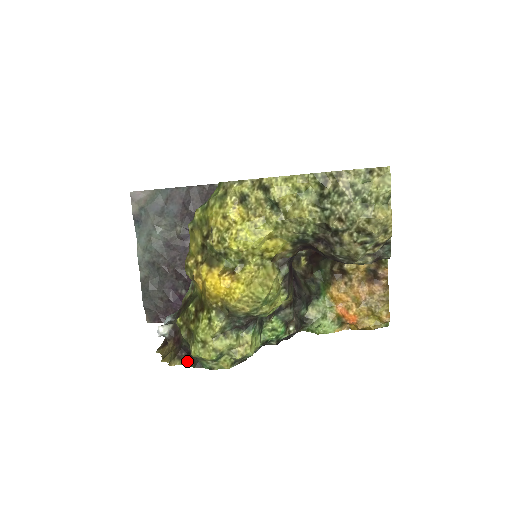
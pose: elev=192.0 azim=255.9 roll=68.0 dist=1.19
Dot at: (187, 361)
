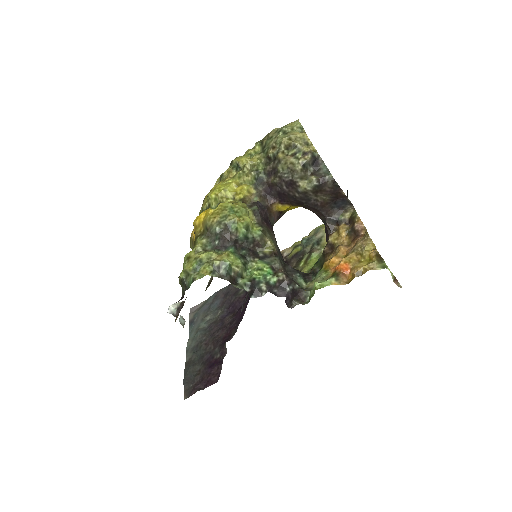
Dot at: occluded
